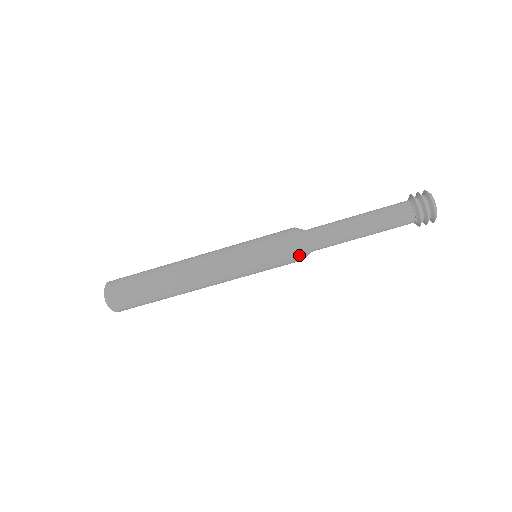
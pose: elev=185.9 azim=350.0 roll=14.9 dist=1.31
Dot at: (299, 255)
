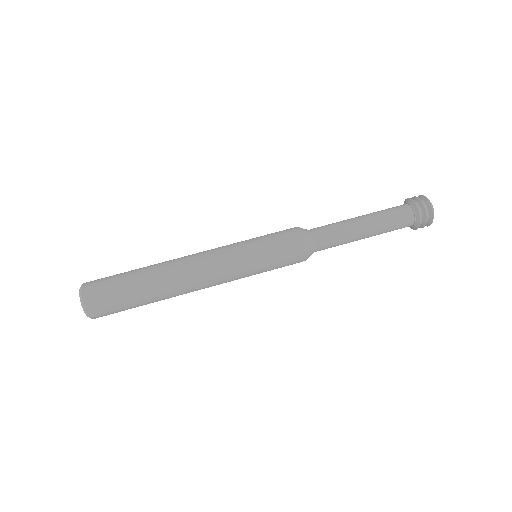
Dot at: (303, 249)
